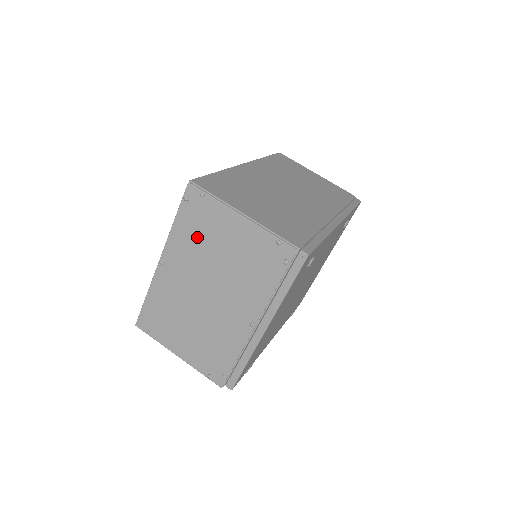
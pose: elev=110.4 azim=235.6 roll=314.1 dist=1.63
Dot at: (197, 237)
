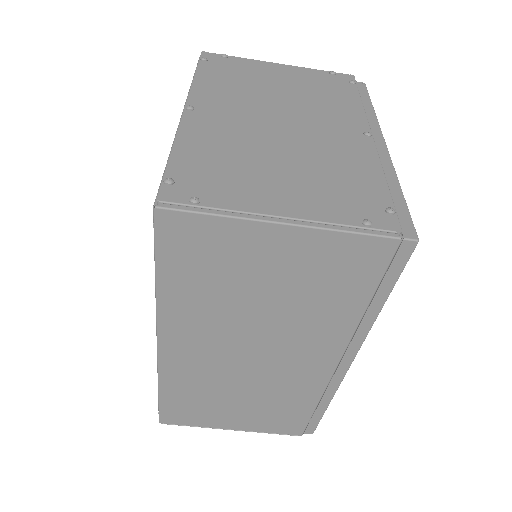
Dot at: occluded
